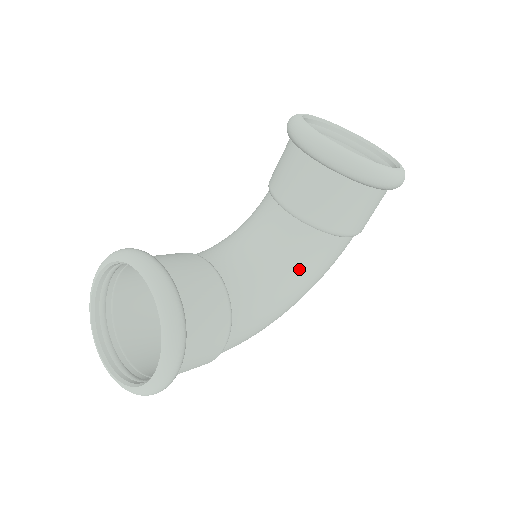
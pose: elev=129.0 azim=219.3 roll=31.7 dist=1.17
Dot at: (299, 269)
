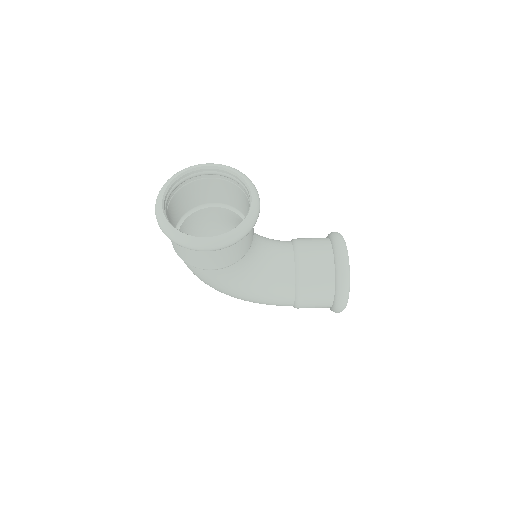
Dot at: (267, 286)
